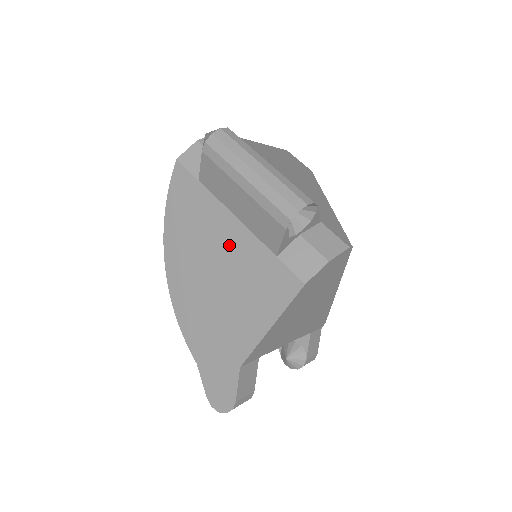
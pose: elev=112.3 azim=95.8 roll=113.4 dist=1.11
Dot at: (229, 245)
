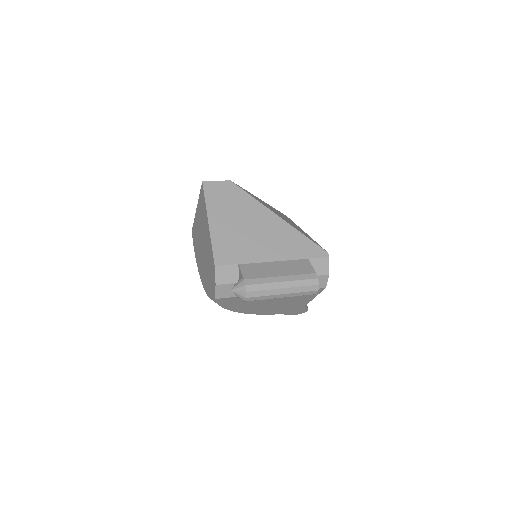
Dot at: (275, 298)
